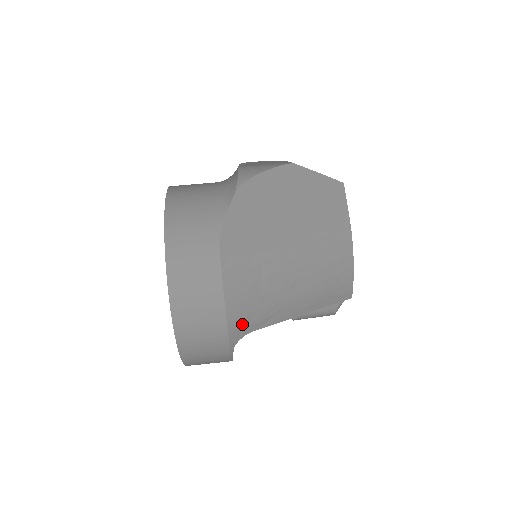
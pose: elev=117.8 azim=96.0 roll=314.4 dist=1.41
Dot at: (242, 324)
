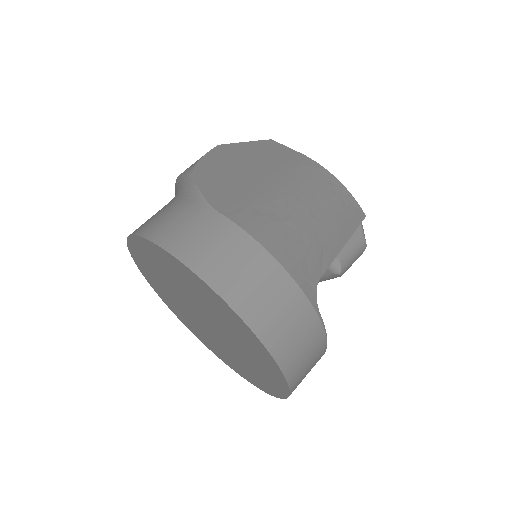
Dot at: (304, 273)
